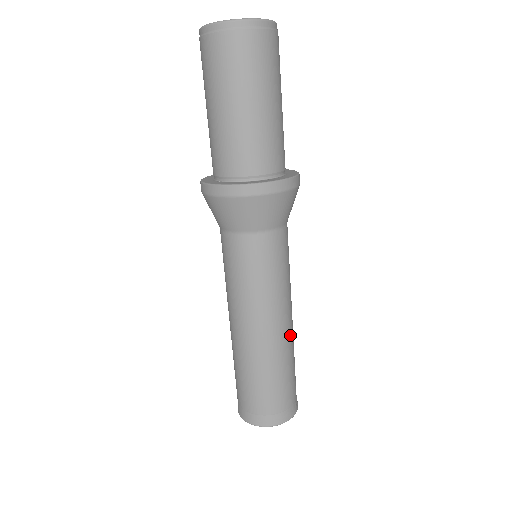
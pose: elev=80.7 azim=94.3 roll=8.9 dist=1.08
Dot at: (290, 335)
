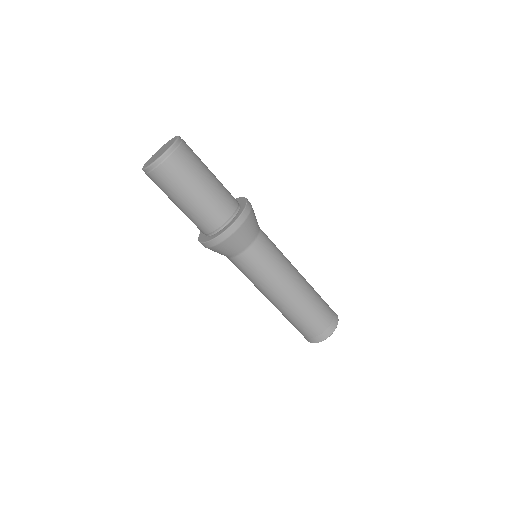
Dot at: (305, 281)
